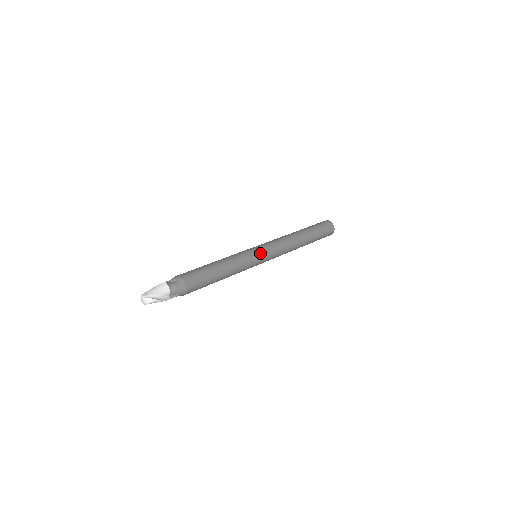
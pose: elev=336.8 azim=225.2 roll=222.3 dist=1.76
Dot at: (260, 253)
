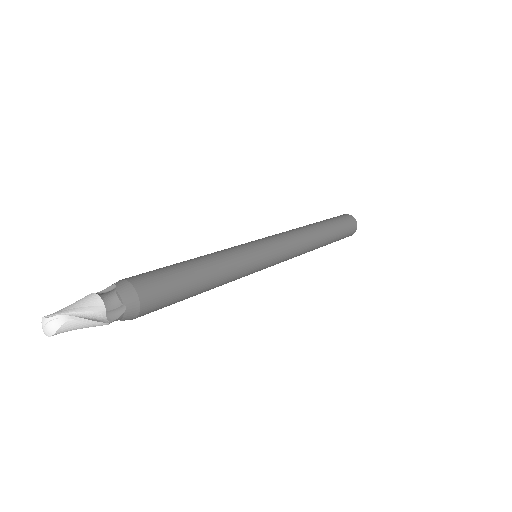
Dot at: (260, 244)
